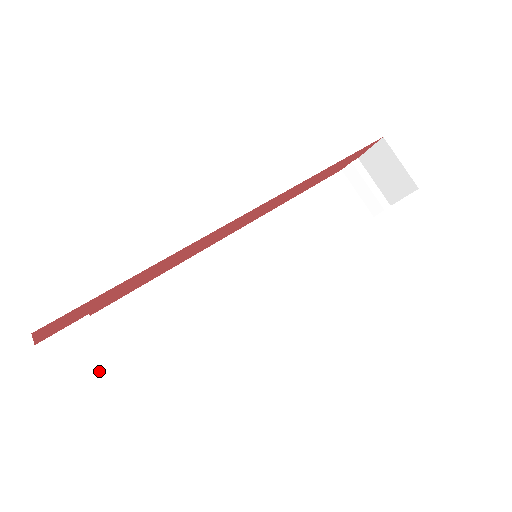
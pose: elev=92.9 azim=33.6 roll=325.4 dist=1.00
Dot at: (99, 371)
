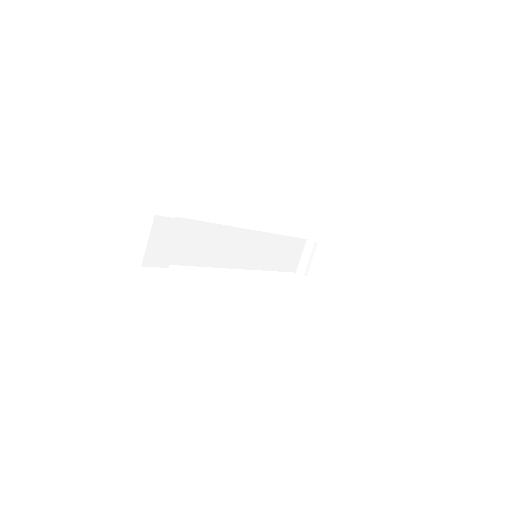
Dot at: (164, 250)
